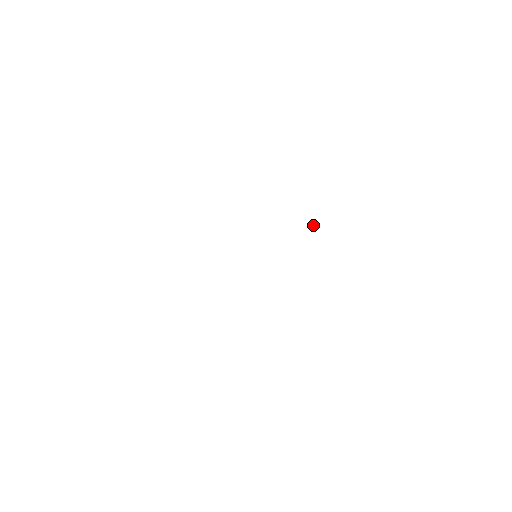
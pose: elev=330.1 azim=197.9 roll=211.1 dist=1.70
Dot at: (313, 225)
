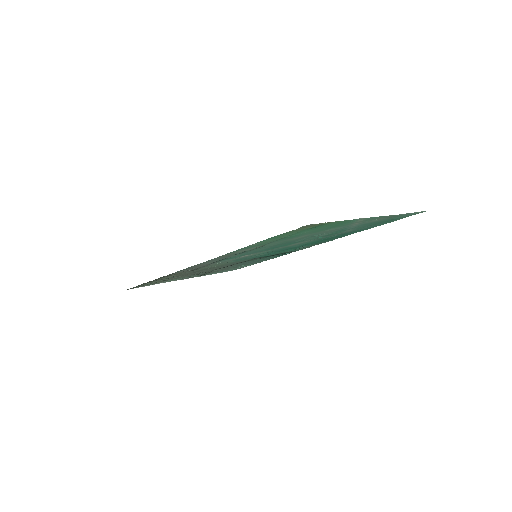
Dot at: (288, 253)
